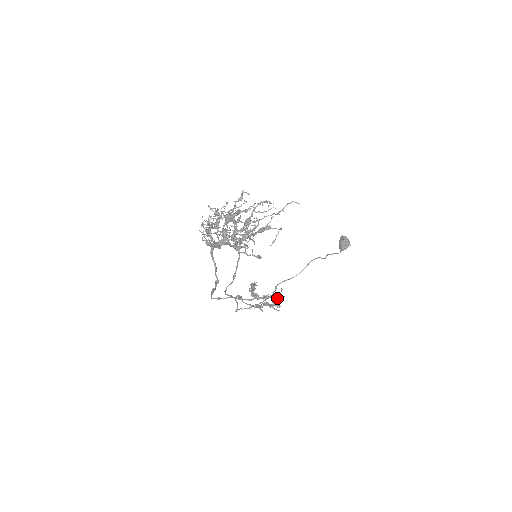
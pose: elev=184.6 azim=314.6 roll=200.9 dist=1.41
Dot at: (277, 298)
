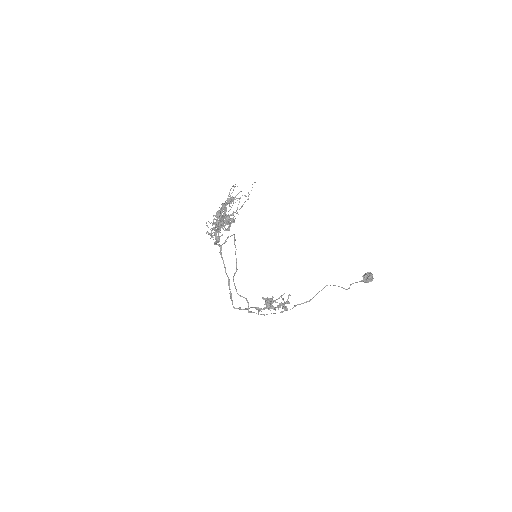
Dot at: (285, 302)
